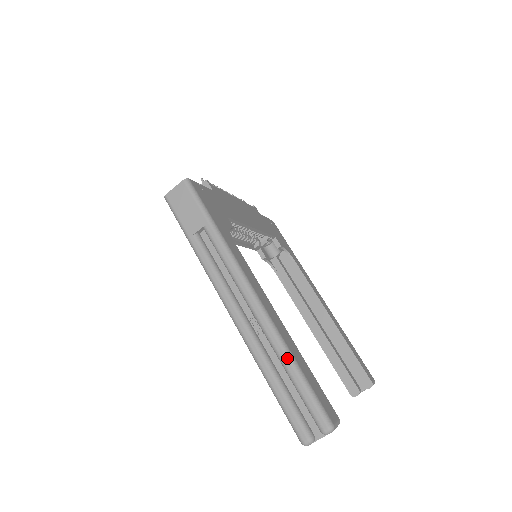
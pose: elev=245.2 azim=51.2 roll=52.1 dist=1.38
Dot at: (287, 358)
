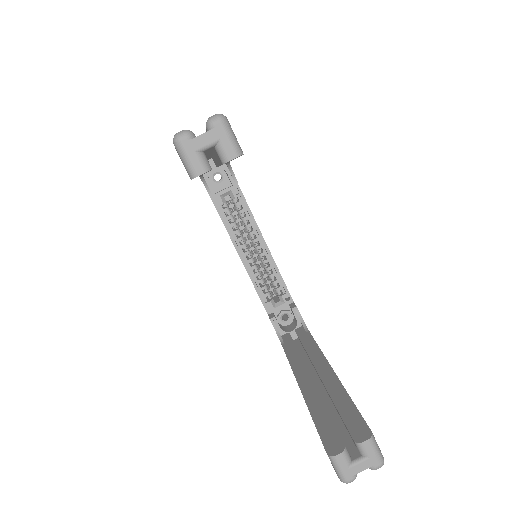
Dot at: occluded
